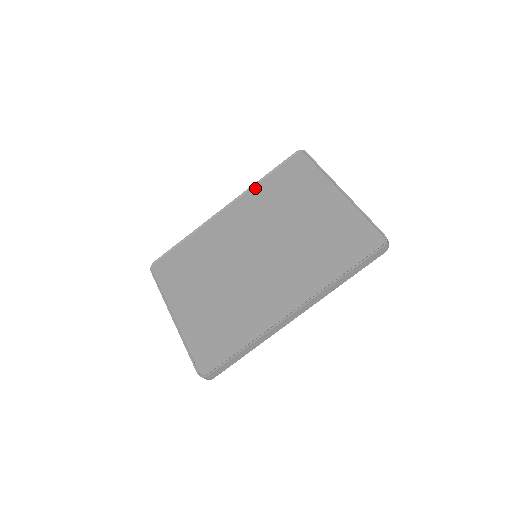
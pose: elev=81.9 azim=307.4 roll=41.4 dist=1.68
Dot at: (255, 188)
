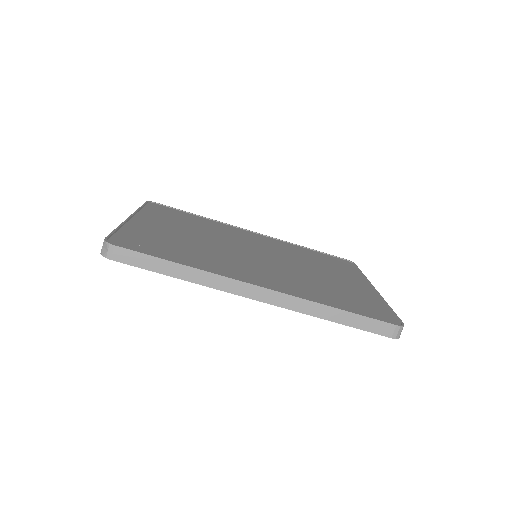
Dot at: (293, 245)
